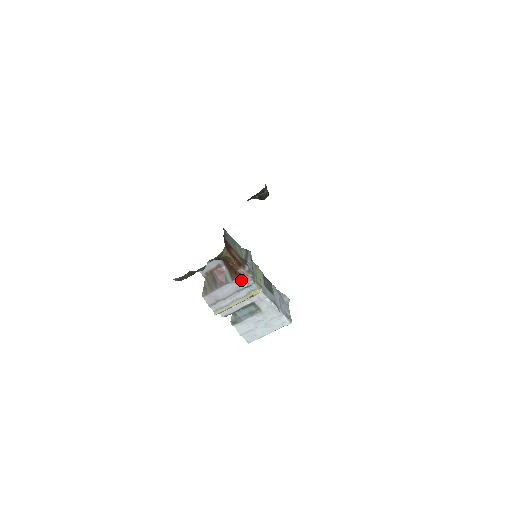
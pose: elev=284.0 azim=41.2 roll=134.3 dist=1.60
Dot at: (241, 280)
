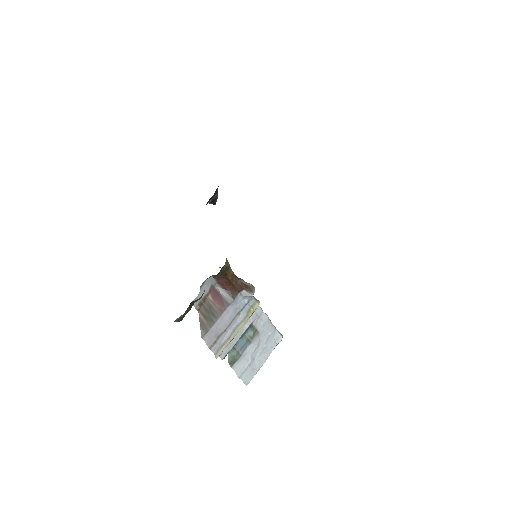
Dot at: (241, 296)
